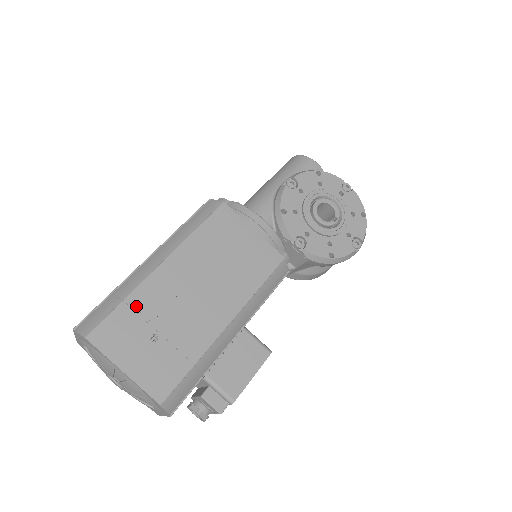
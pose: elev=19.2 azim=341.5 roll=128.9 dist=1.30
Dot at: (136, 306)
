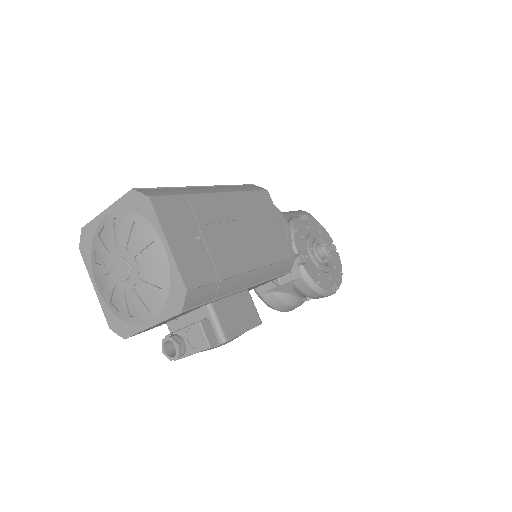
Dot at: (193, 205)
